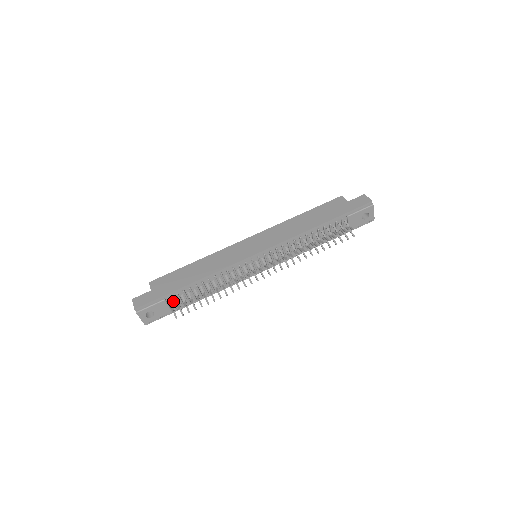
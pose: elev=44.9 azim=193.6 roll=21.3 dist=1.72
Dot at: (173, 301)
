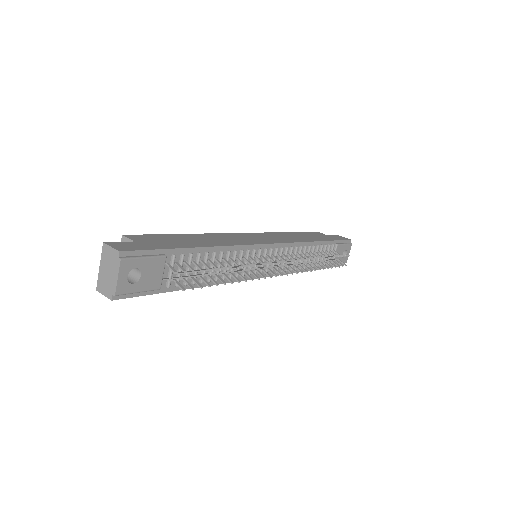
Dot at: (173, 266)
